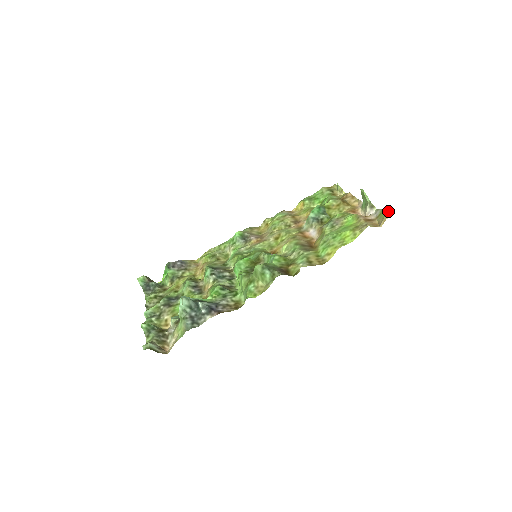
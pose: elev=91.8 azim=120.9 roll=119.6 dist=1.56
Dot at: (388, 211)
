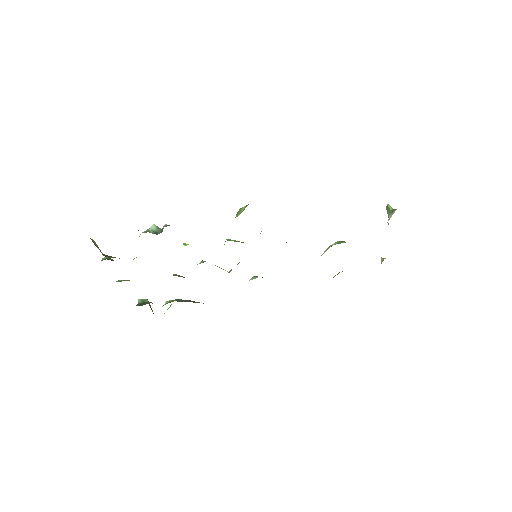
Dot at: occluded
